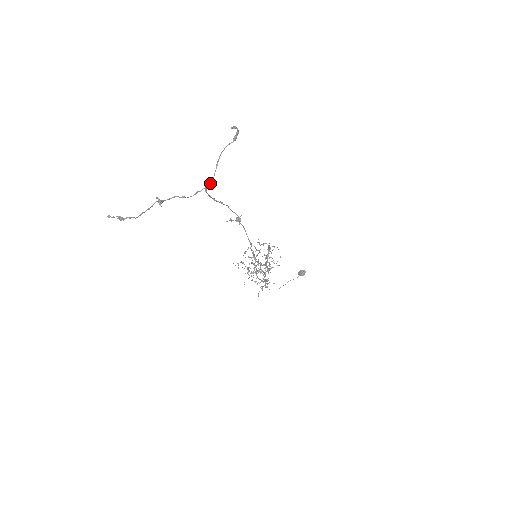
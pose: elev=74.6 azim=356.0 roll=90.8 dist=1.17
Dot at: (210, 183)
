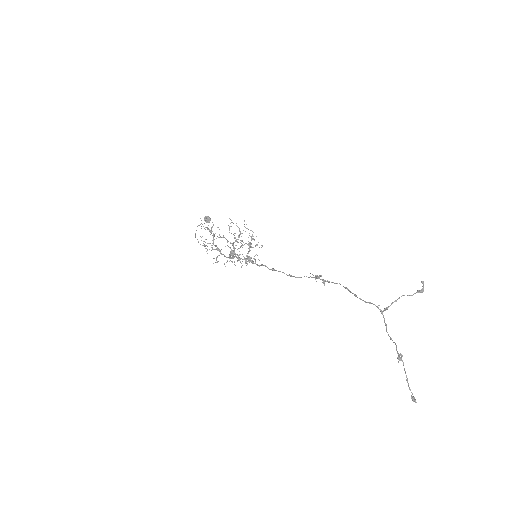
Dot at: (385, 310)
